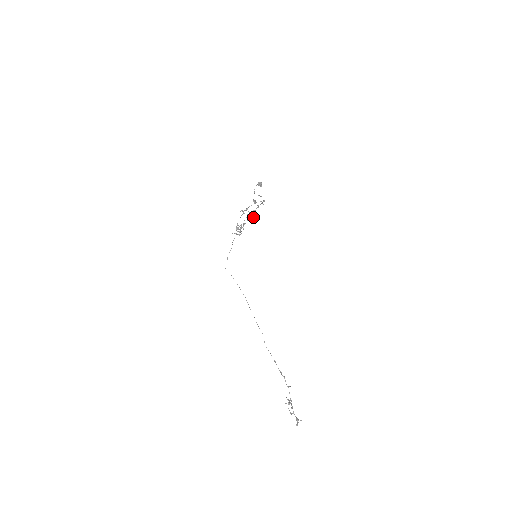
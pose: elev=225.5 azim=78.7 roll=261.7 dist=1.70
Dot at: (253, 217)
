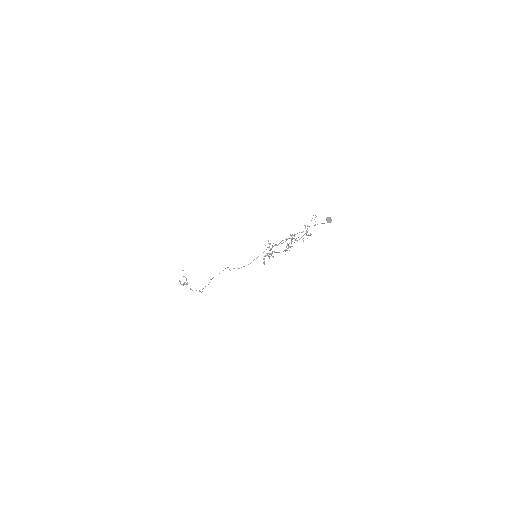
Dot at: occluded
